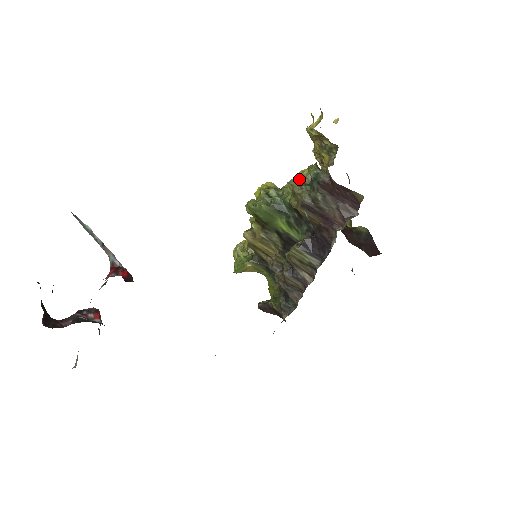
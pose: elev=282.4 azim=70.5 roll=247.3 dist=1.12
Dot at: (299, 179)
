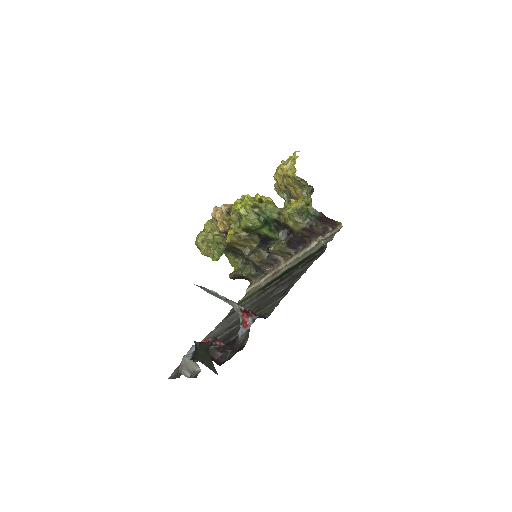
Dot at: (294, 210)
